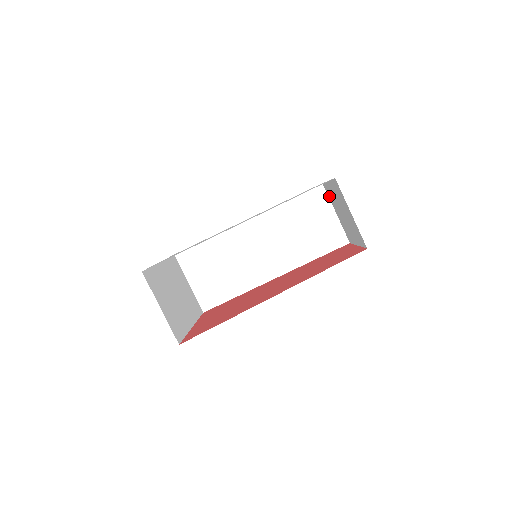
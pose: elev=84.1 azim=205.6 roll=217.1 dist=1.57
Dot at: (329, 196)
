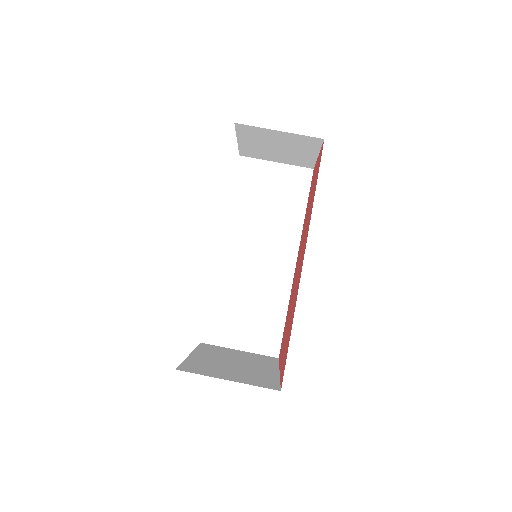
Dot at: (255, 157)
